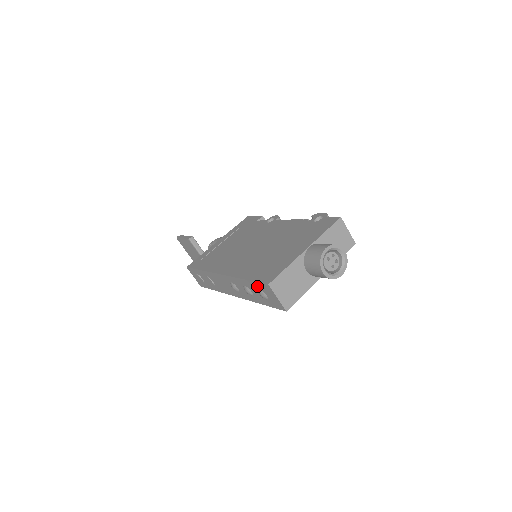
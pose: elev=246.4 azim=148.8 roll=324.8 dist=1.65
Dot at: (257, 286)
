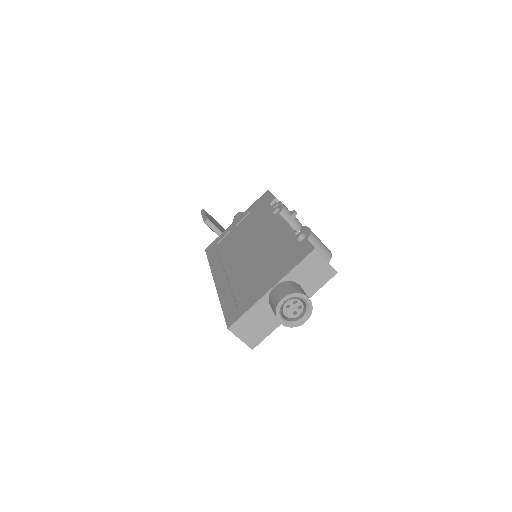
Dot at: occluded
